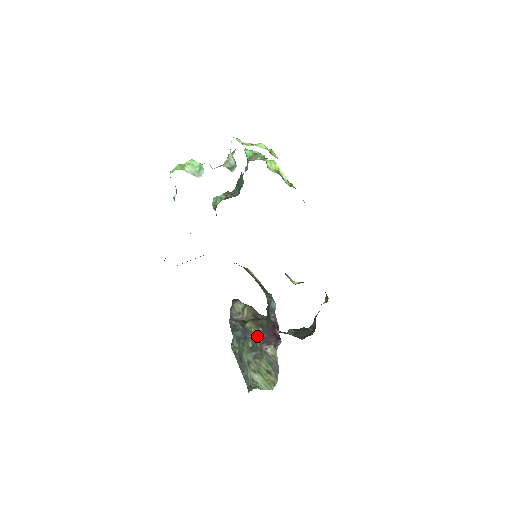
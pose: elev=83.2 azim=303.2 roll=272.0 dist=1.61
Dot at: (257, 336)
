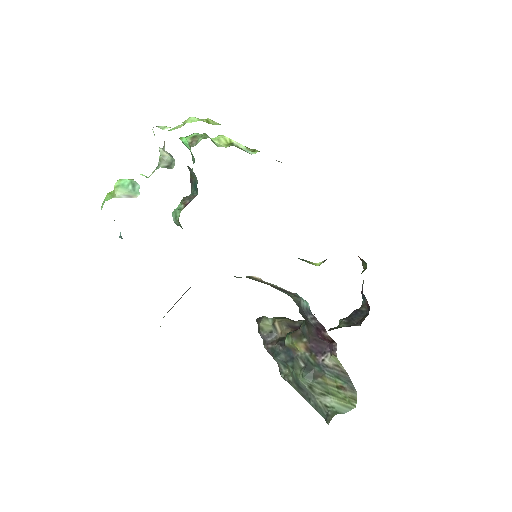
Dot at: (304, 350)
